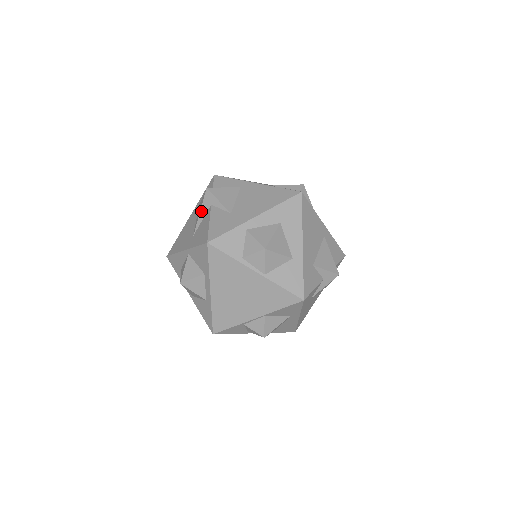
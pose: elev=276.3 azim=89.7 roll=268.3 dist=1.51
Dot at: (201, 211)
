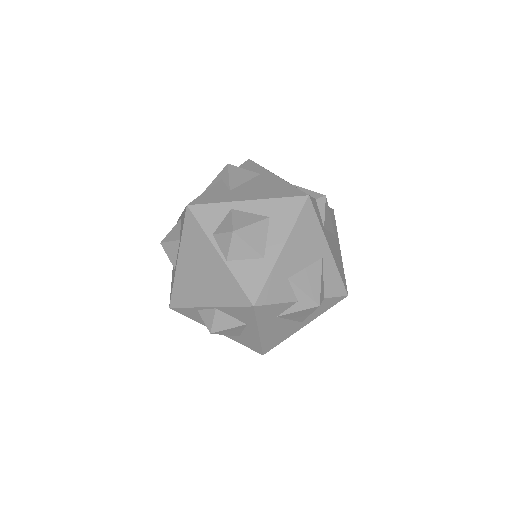
Dot at: (212, 183)
